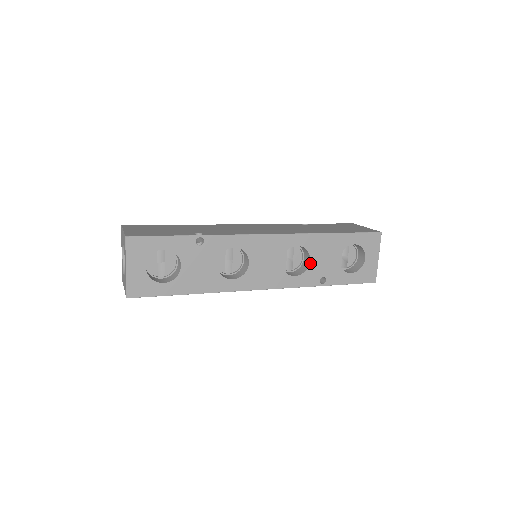
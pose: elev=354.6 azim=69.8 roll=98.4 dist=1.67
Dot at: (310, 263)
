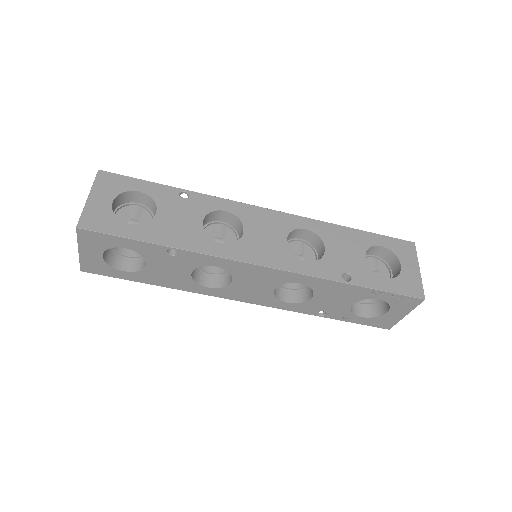
Dot at: (325, 252)
